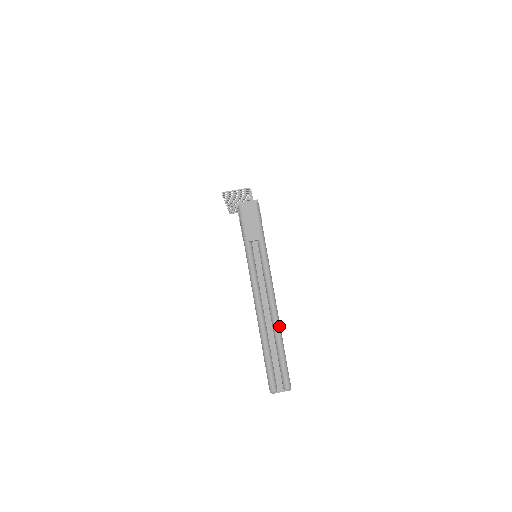
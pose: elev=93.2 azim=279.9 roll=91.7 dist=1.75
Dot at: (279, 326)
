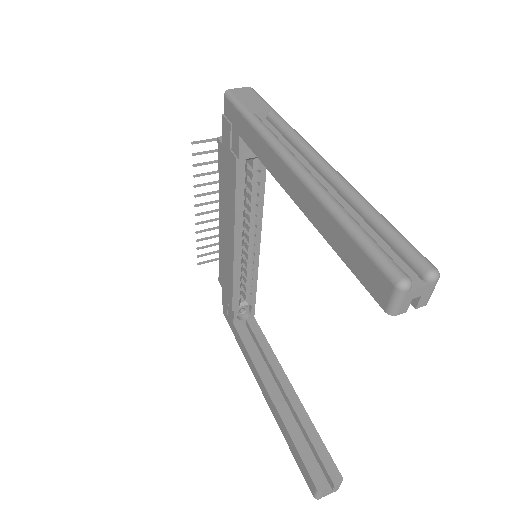
Dot at: (354, 188)
